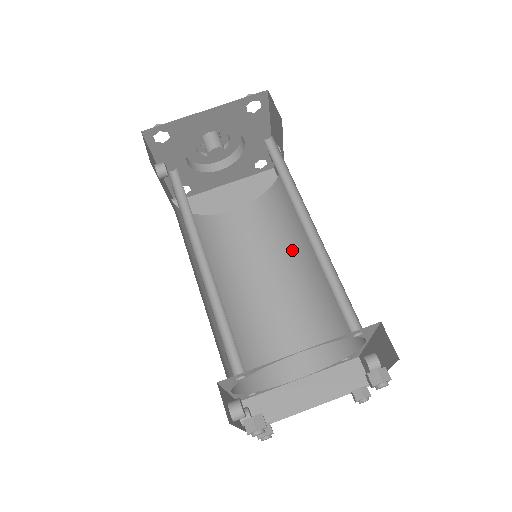
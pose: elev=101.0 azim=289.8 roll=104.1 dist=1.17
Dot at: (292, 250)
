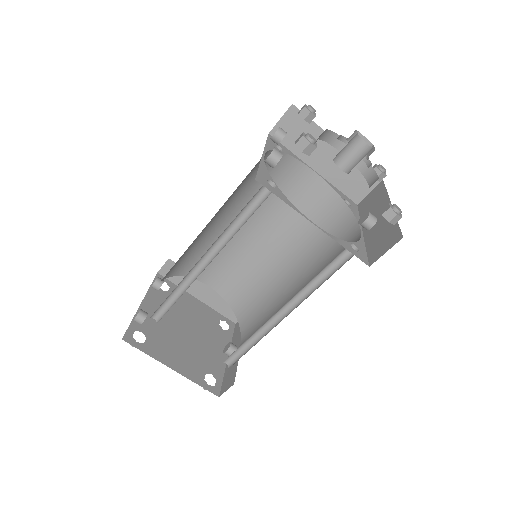
Dot at: (295, 249)
